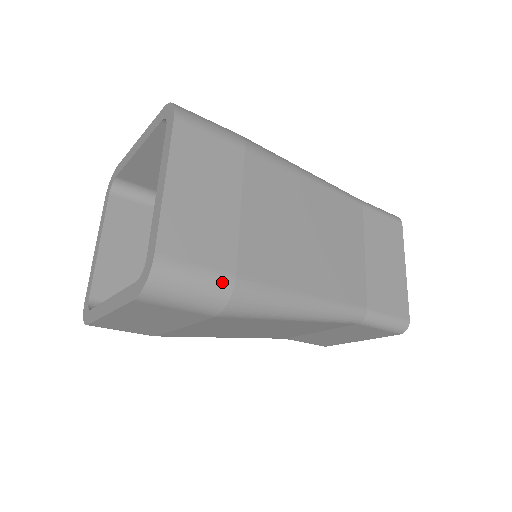
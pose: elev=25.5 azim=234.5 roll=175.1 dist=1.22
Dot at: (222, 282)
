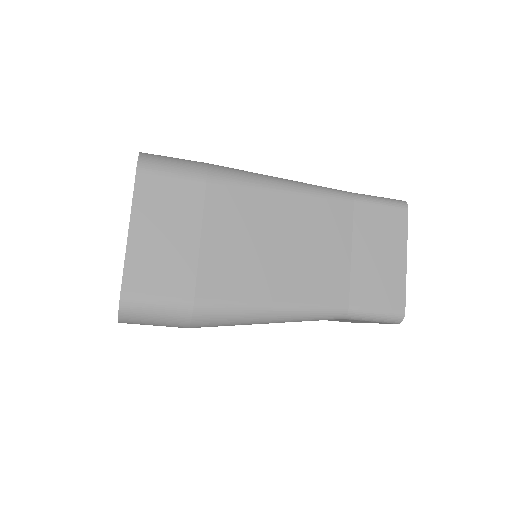
Dot at: (181, 306)
